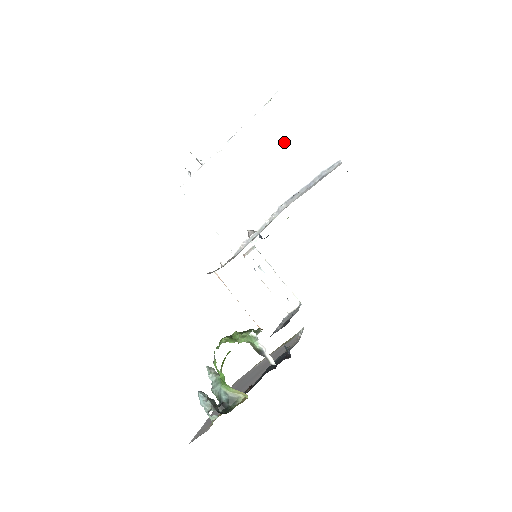
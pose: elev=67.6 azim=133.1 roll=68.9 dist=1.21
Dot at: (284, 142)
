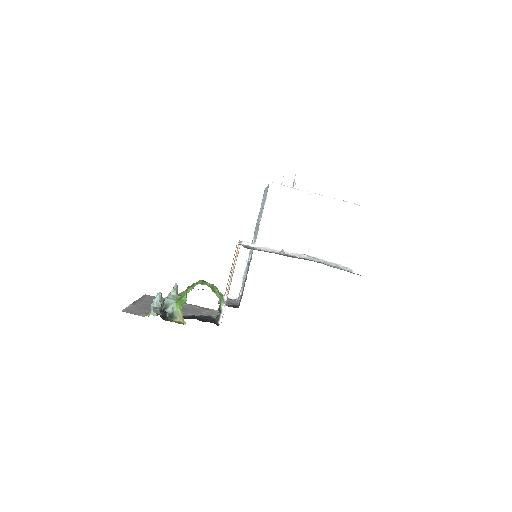
Dot at: (342, 230)
